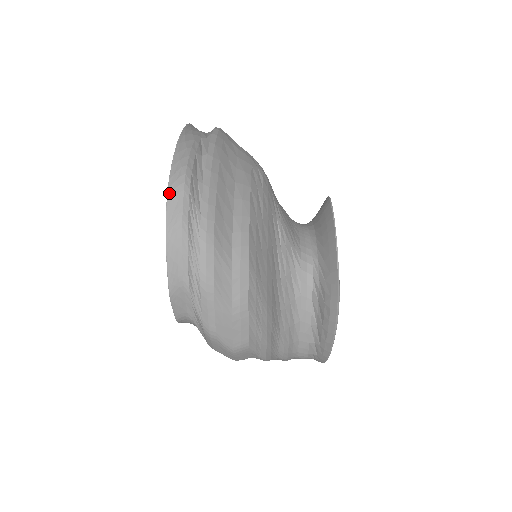
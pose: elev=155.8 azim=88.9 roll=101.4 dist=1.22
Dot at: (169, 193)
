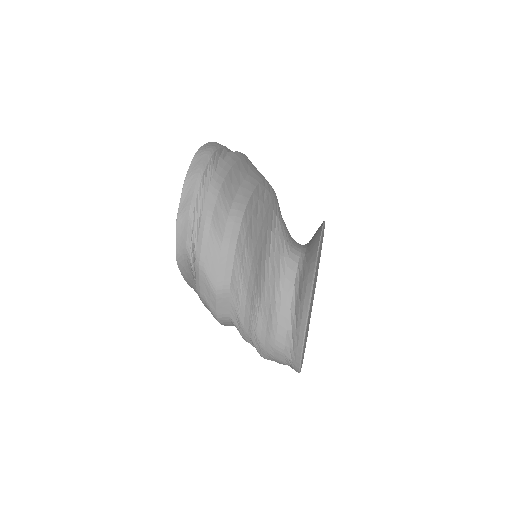
Dot at: (197, 154)
